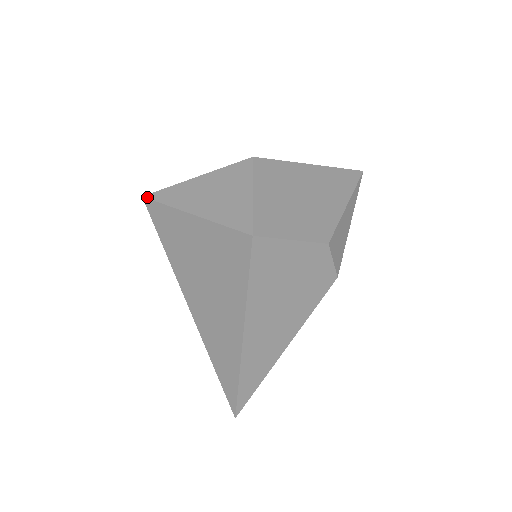
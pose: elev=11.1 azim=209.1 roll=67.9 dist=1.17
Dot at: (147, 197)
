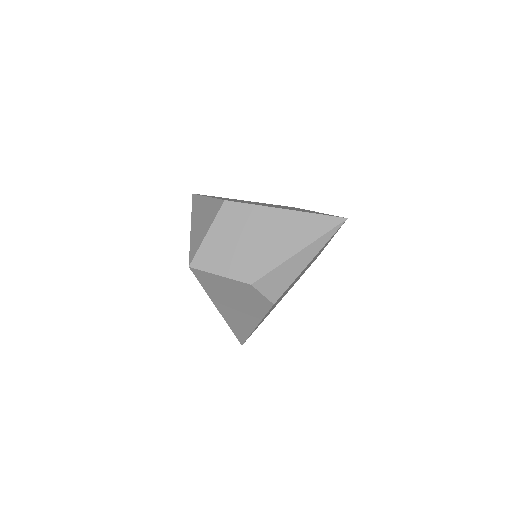
Dot at: (192, 196)
